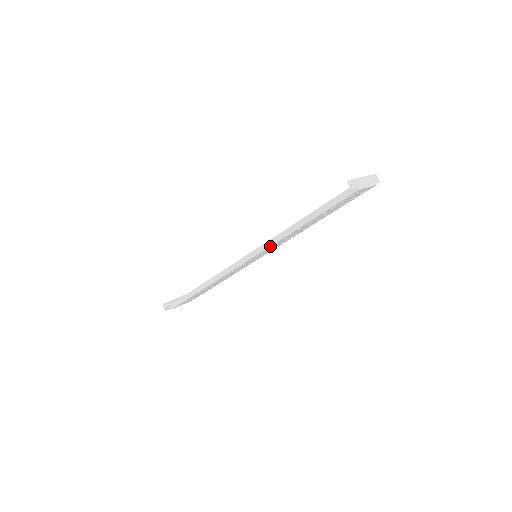
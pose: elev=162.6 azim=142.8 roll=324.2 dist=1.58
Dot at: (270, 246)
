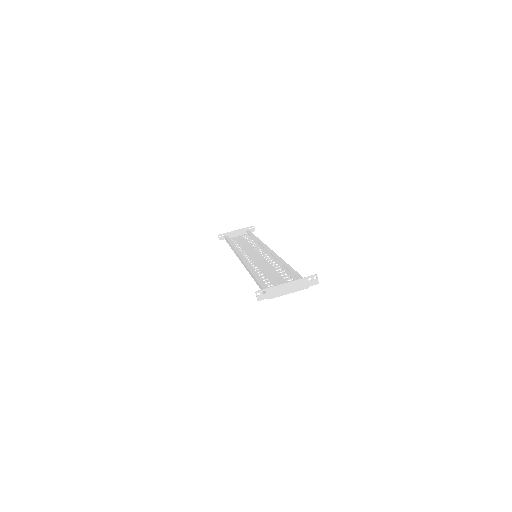
Dot at: occluded
